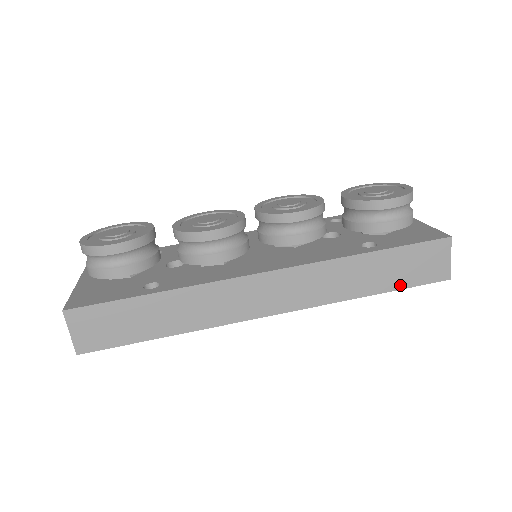
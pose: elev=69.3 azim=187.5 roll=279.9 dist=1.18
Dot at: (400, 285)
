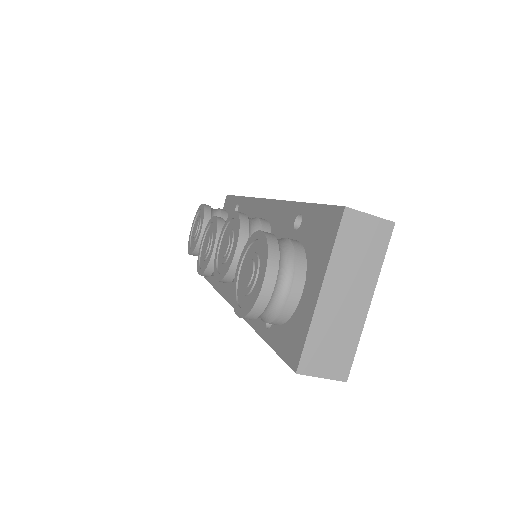
Dot at: occluded
